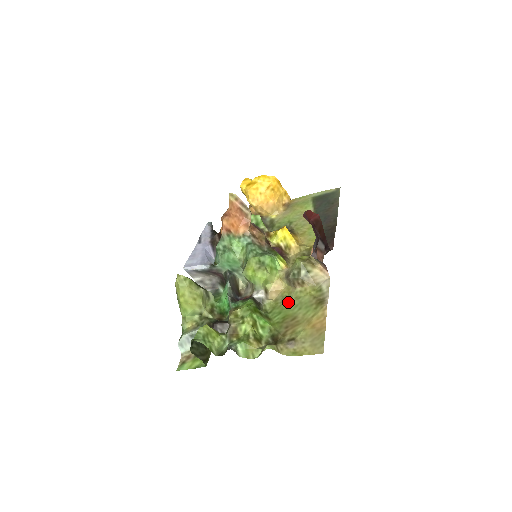
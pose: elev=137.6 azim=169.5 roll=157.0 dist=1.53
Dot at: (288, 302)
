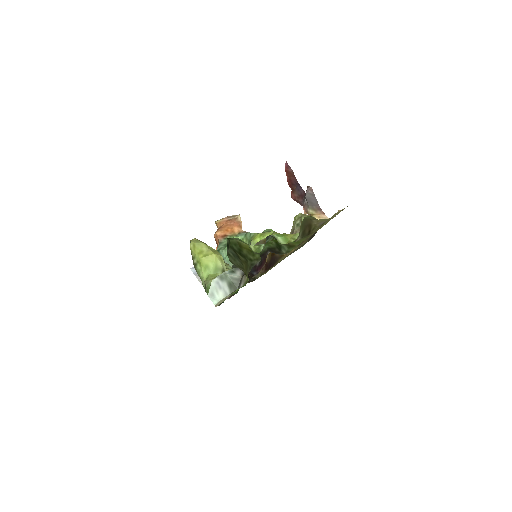
Dot at: occluded
